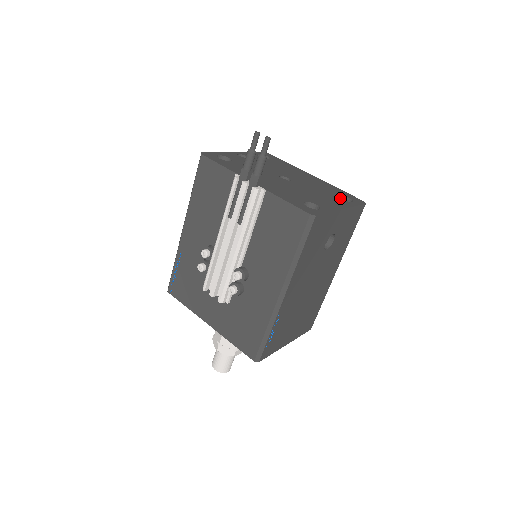
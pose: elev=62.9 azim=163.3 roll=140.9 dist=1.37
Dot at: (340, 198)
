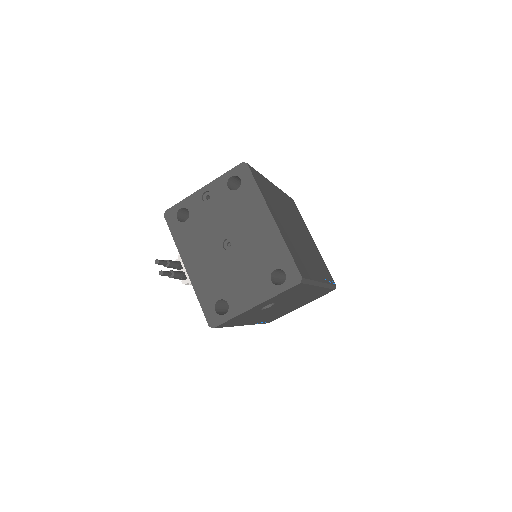
Dot at: (270, 279)
